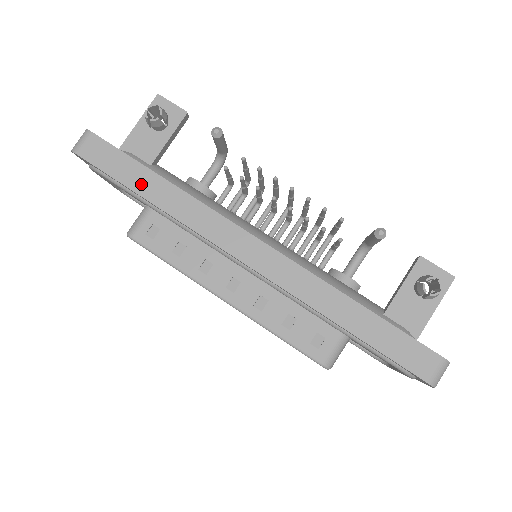
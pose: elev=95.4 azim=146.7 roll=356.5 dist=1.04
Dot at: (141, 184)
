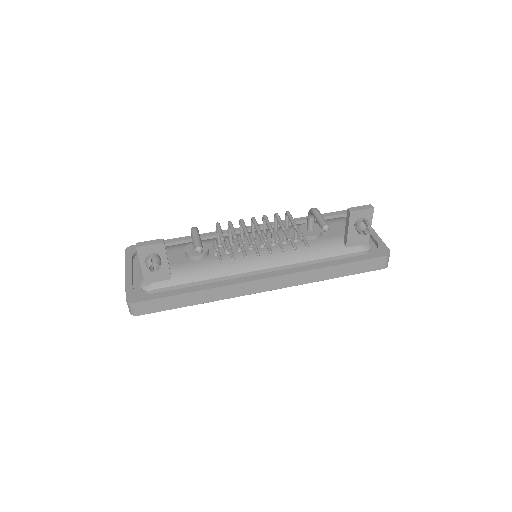
Dot at: (186, 302)
